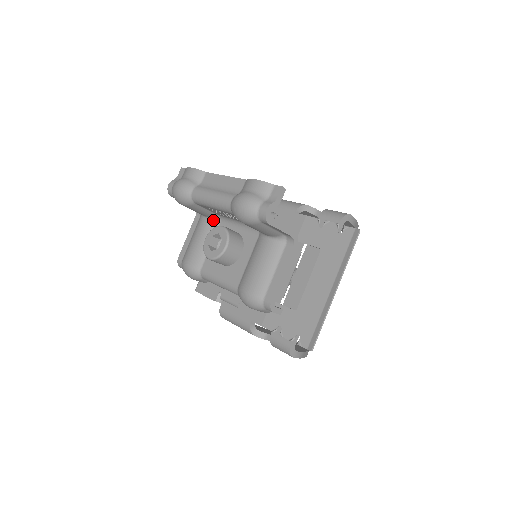
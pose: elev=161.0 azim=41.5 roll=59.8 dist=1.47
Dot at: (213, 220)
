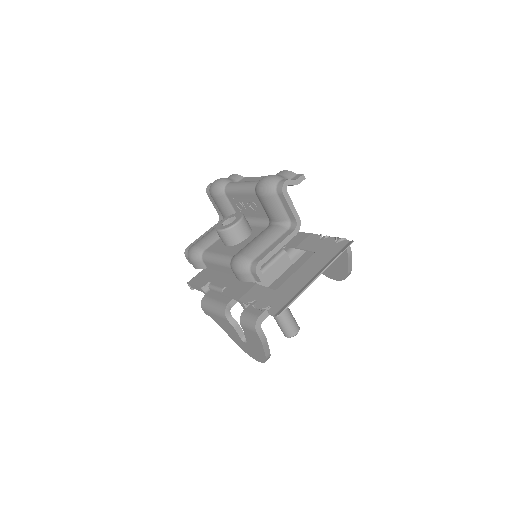
Dot at: occluded
